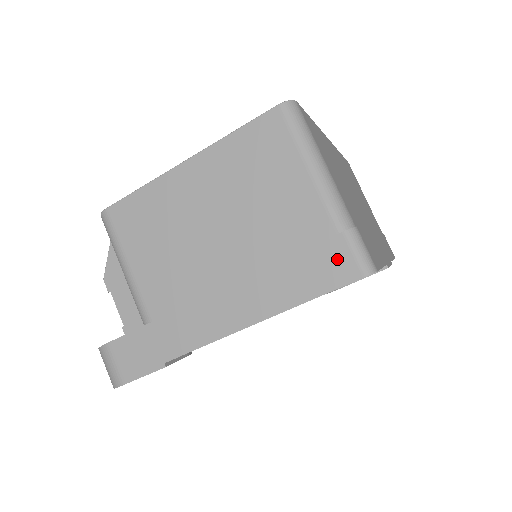
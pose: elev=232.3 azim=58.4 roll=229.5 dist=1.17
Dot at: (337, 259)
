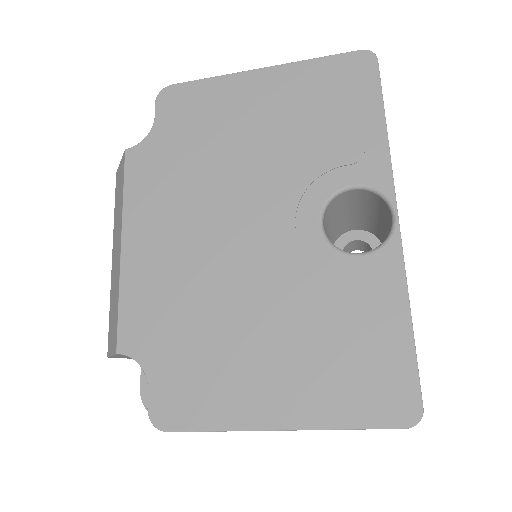
Dot at: occluded
